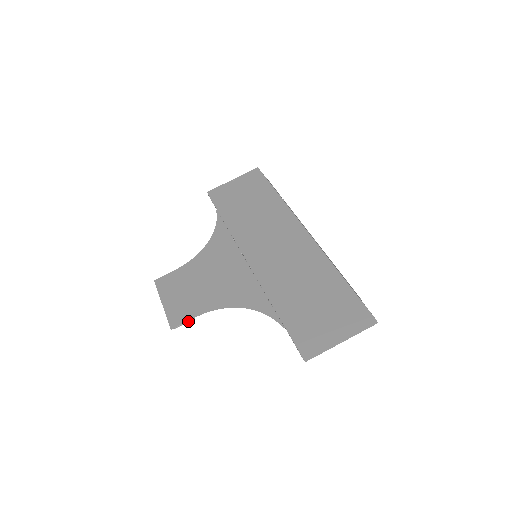
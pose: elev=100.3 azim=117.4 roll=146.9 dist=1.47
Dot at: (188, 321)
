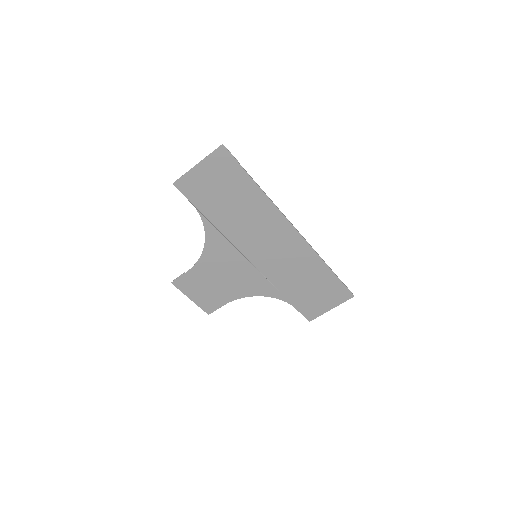
Dot at: occluded
